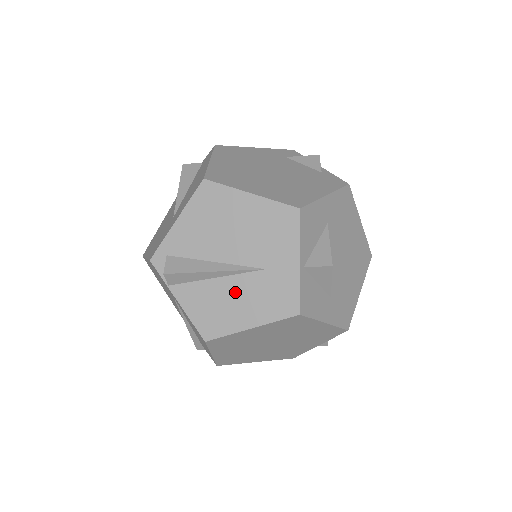
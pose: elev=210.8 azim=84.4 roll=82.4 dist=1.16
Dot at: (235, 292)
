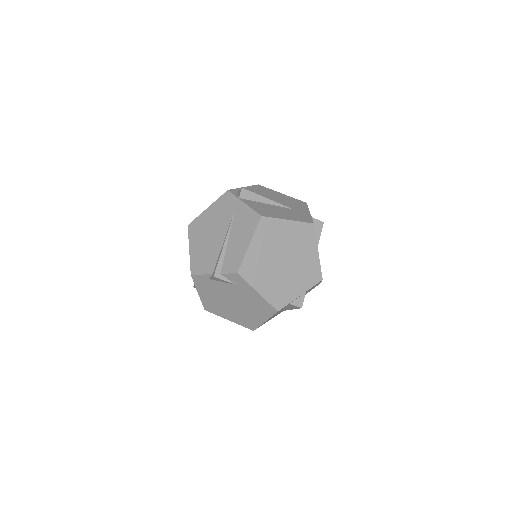
Dot at: (278, 209)
